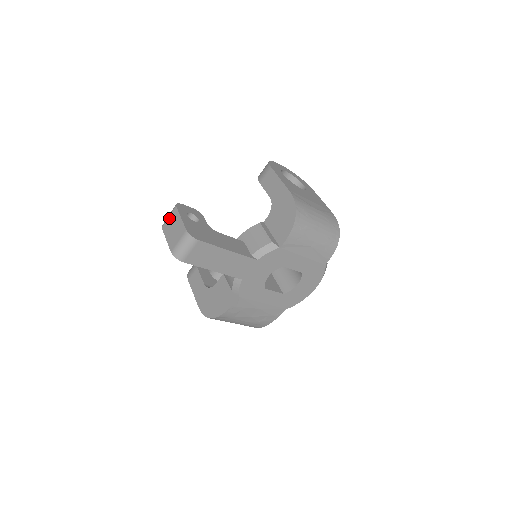
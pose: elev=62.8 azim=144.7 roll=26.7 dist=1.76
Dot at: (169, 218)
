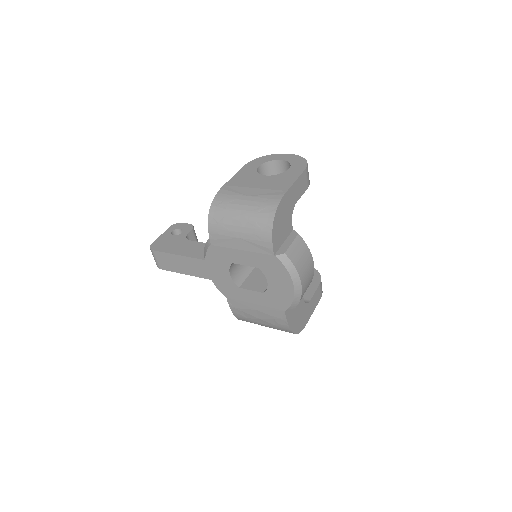
Dot at: occluded
